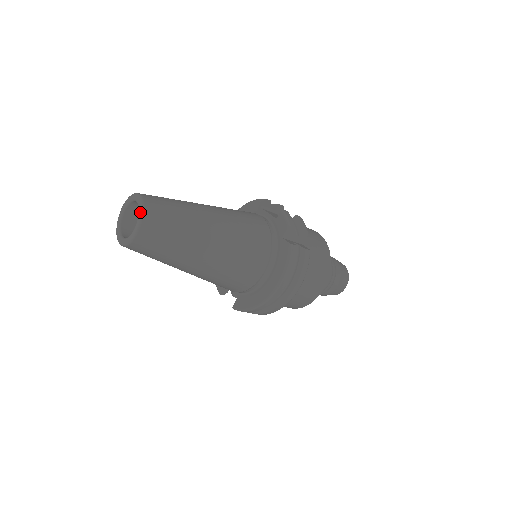
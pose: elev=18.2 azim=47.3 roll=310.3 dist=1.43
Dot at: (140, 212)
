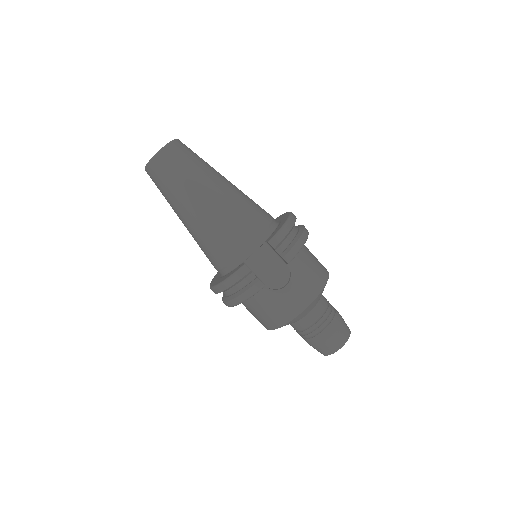
Dot at: occluded
